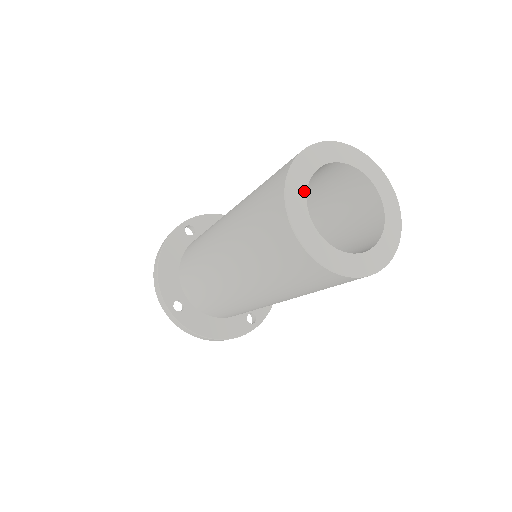
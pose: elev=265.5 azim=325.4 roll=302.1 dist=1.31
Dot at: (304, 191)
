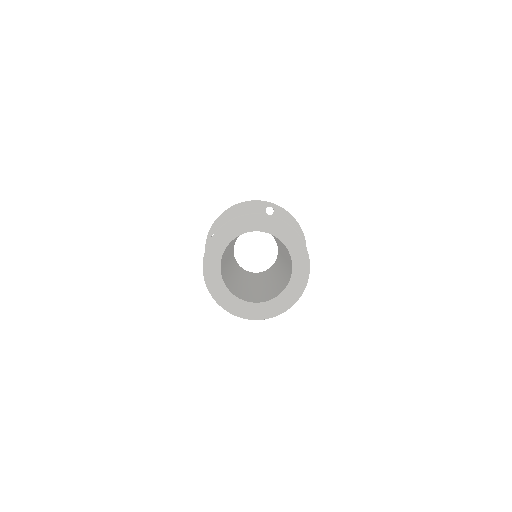
Dot at: (221, 282)
